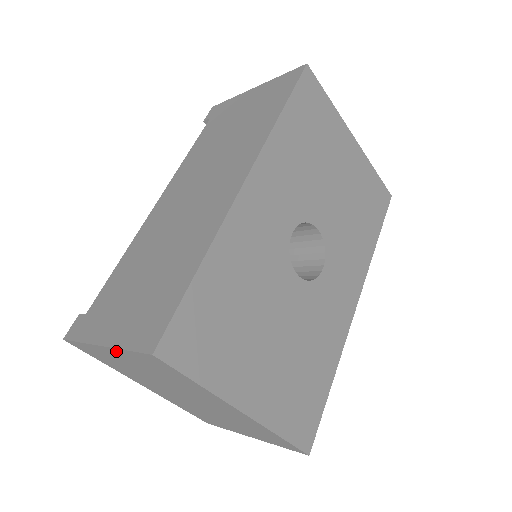
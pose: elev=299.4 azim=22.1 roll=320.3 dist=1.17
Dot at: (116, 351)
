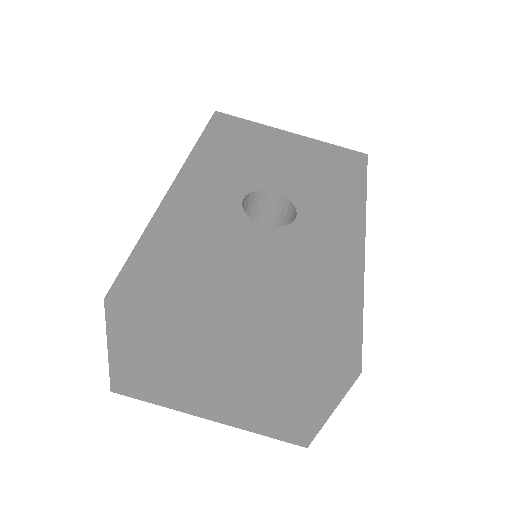
Dot at: (114, 344)
